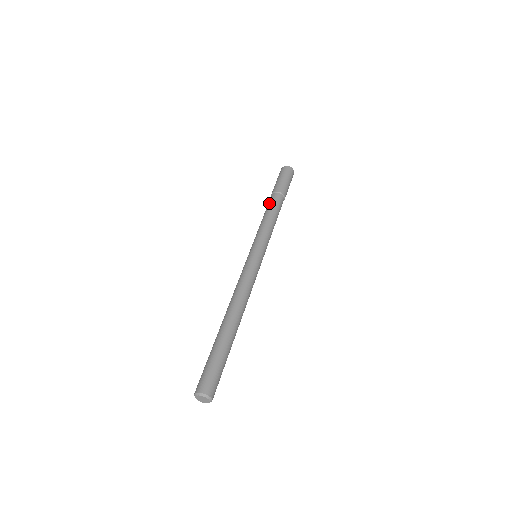
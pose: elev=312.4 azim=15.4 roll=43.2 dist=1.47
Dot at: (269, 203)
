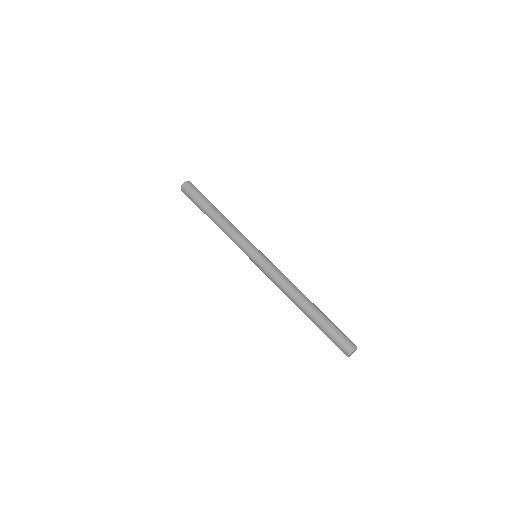
Dot at: (216, 214)
